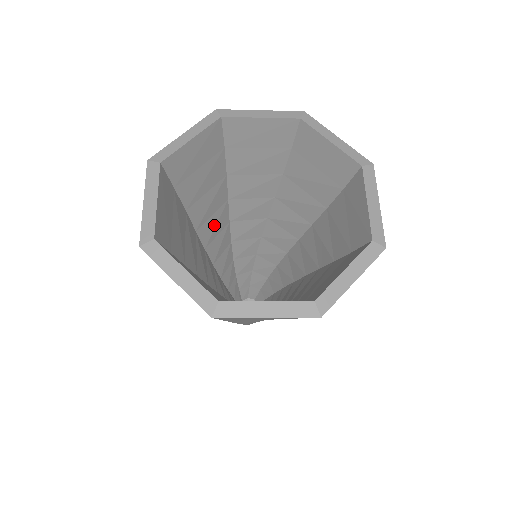
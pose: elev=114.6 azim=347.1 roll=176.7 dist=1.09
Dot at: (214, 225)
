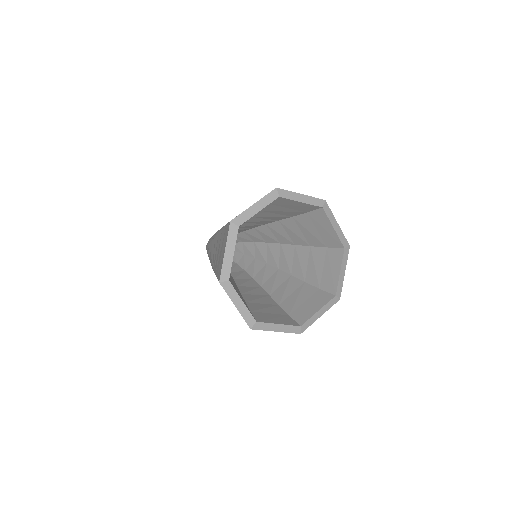
Dot at: (259, 221)
